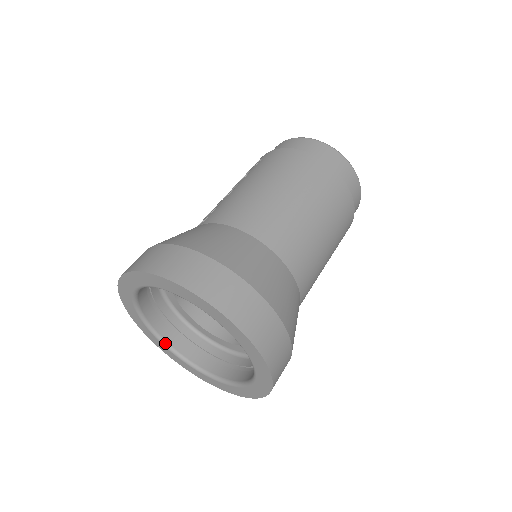
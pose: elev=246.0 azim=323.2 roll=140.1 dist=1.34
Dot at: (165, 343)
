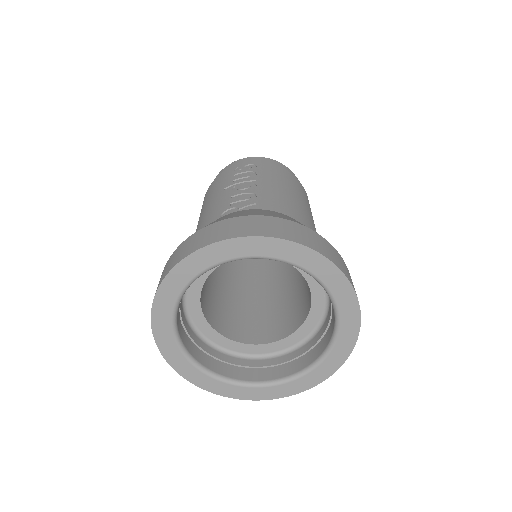
Dot at: (177, 332)
